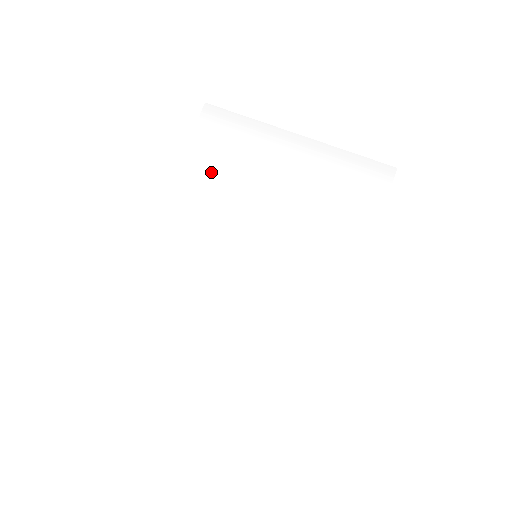
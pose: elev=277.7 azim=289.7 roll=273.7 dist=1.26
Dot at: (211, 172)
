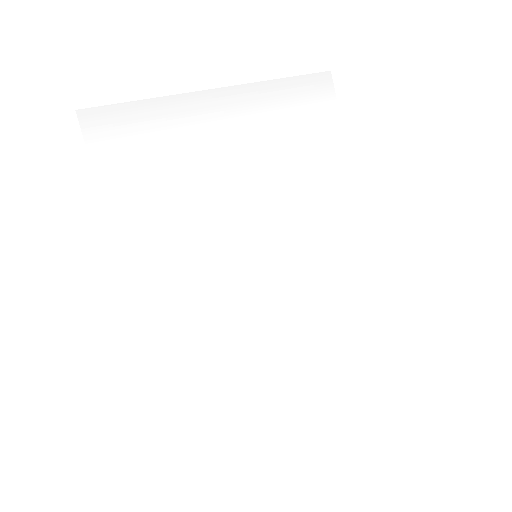
Dot at: (148, 197)
